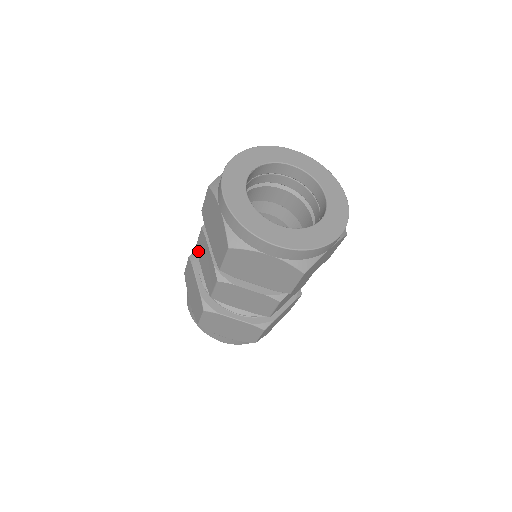
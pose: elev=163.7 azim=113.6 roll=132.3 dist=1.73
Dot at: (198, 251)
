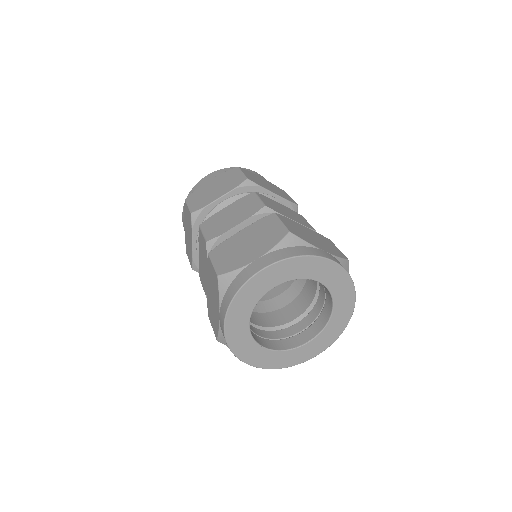
Dot at: (199, 236)
